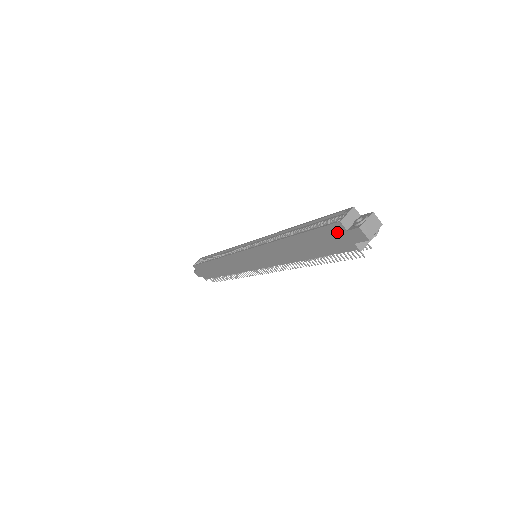
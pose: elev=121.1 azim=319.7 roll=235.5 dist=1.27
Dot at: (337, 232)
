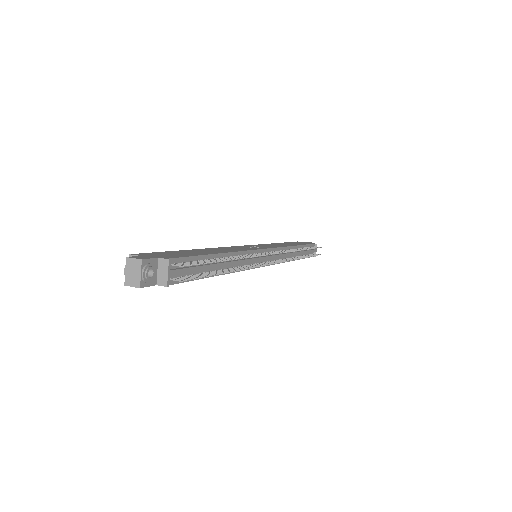
Dot at: occluded
